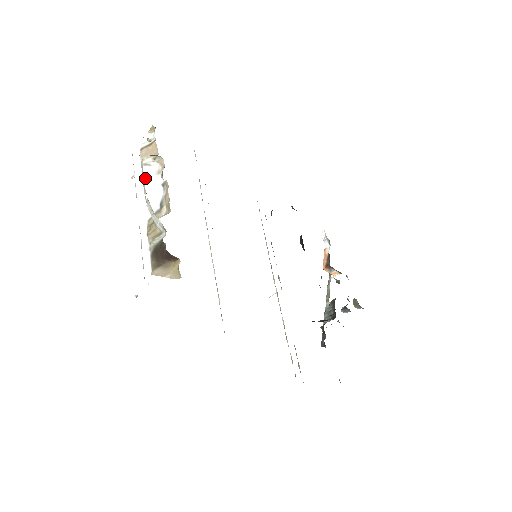
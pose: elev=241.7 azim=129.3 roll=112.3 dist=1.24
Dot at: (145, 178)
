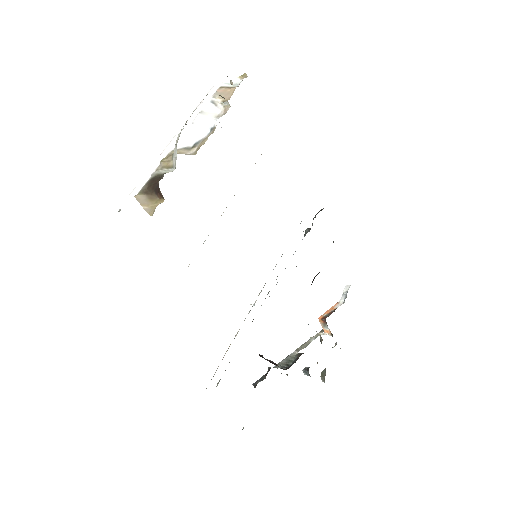
Dot at: (202, 113)
